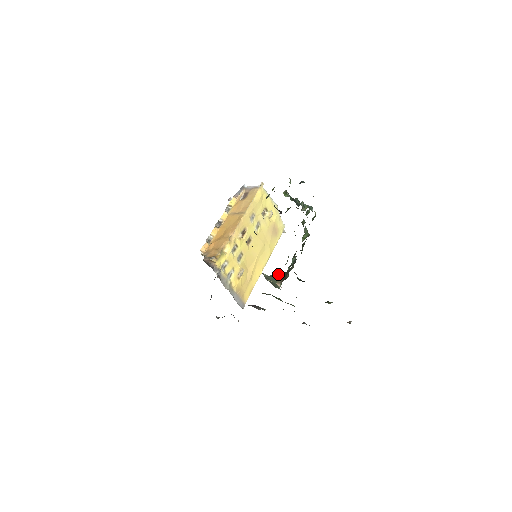
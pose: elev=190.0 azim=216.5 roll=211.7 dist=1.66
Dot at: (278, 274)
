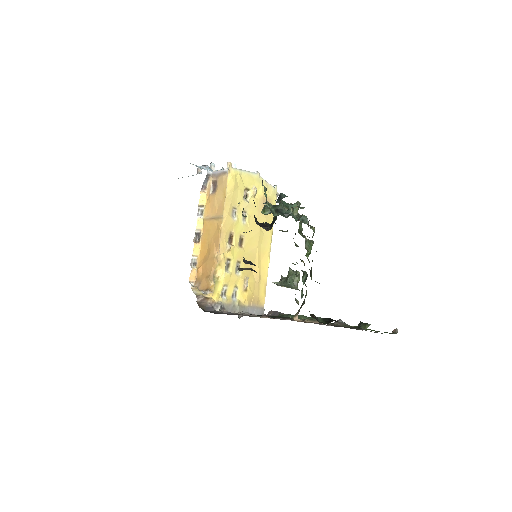
Dot at: (290, 278)
